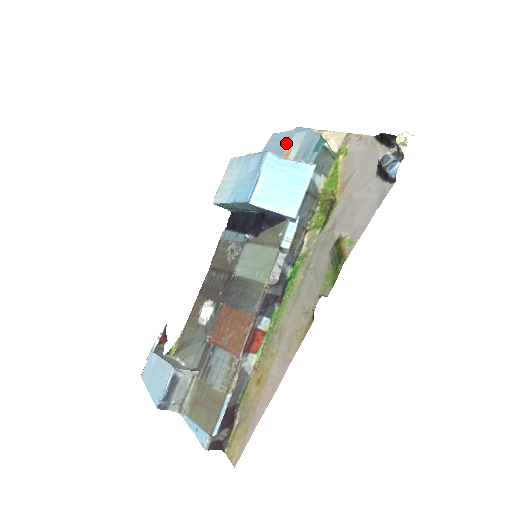
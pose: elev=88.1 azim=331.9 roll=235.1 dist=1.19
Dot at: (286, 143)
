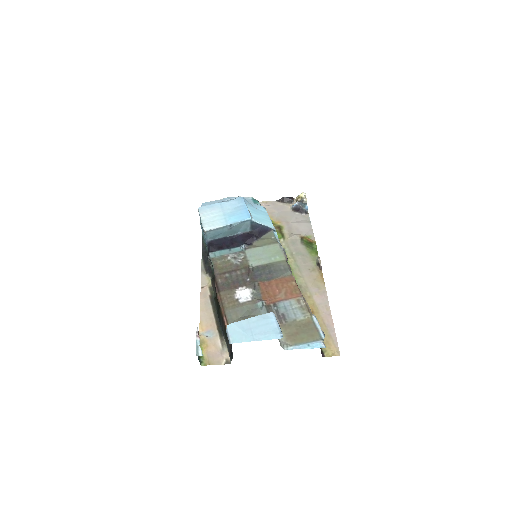
Dot at: occluded
